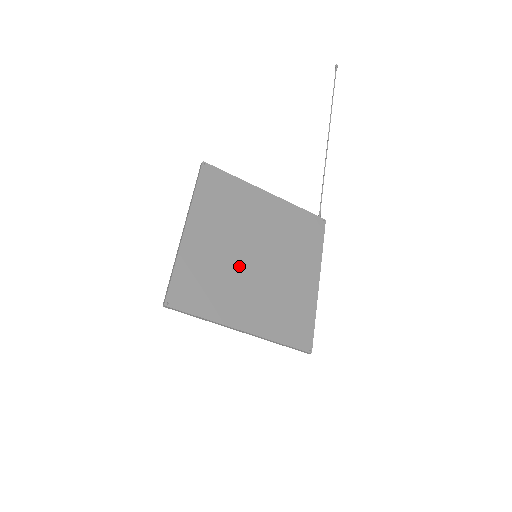
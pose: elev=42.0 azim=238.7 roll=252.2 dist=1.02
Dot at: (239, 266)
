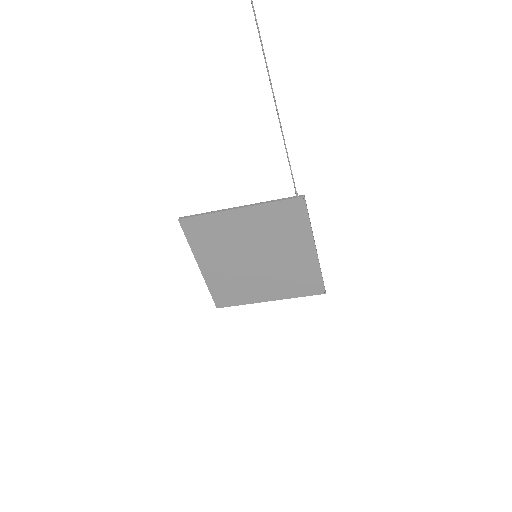
Dot at: (247, 270)
